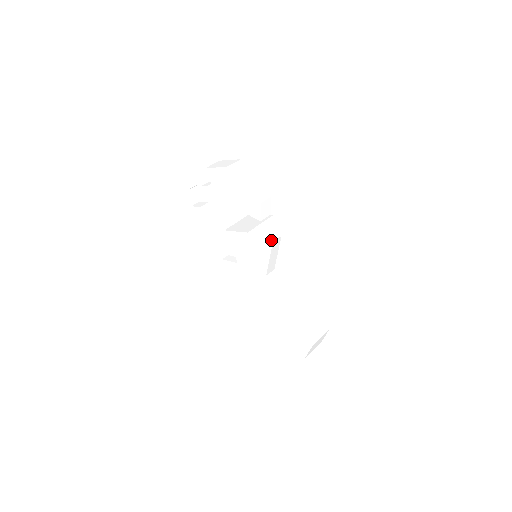
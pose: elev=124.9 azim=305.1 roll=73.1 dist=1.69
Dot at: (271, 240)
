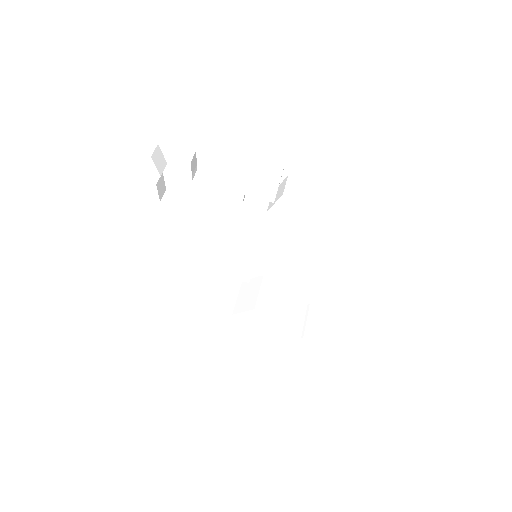
Dot at: occluded
